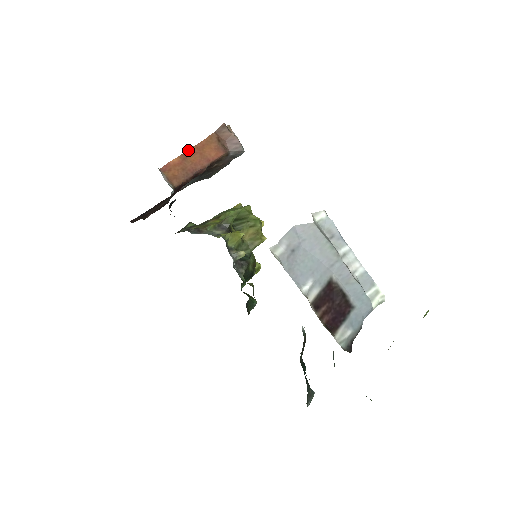
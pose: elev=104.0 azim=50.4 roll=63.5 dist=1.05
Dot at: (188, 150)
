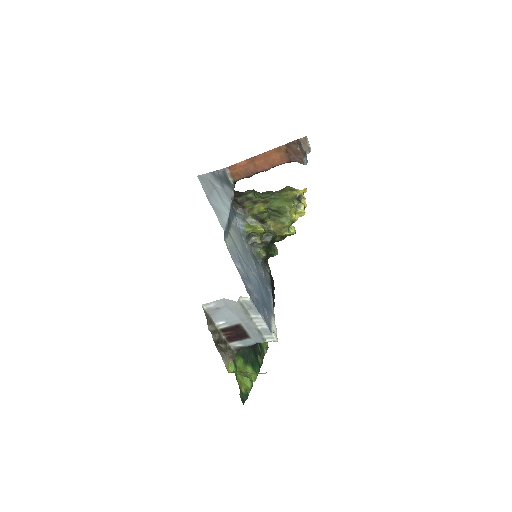
Dot at: (255, 156)
